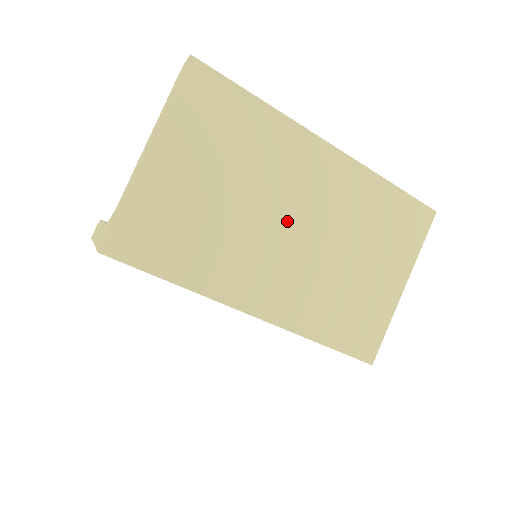
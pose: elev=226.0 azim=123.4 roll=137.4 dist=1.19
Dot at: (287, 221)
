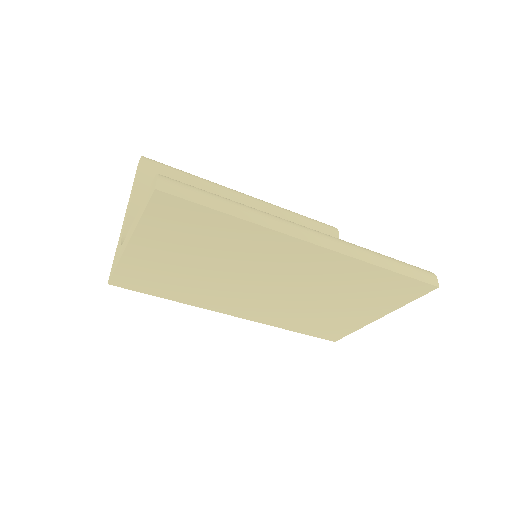
Dot at: (263, 282)
